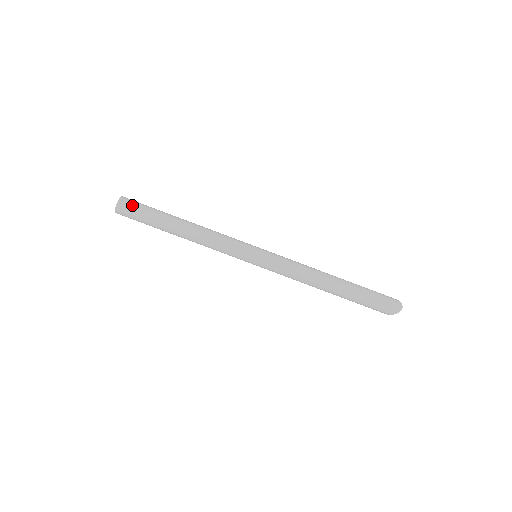
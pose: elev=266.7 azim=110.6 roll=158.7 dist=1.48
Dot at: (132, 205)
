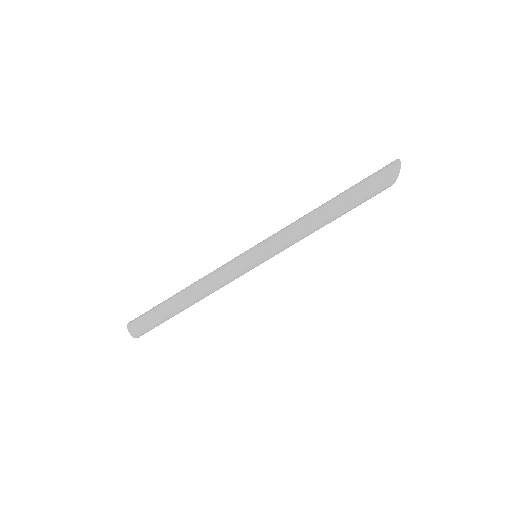
Dot at: (139, 317)
